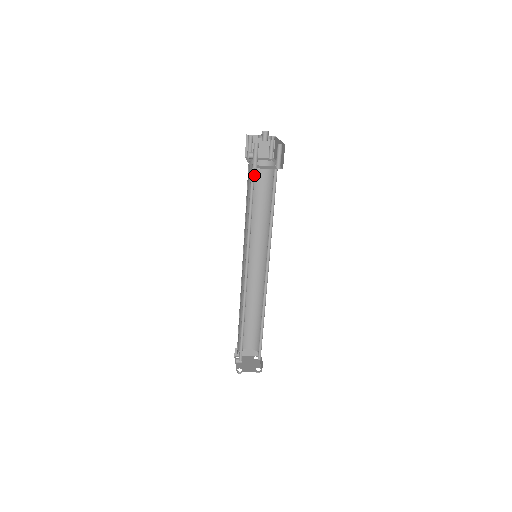
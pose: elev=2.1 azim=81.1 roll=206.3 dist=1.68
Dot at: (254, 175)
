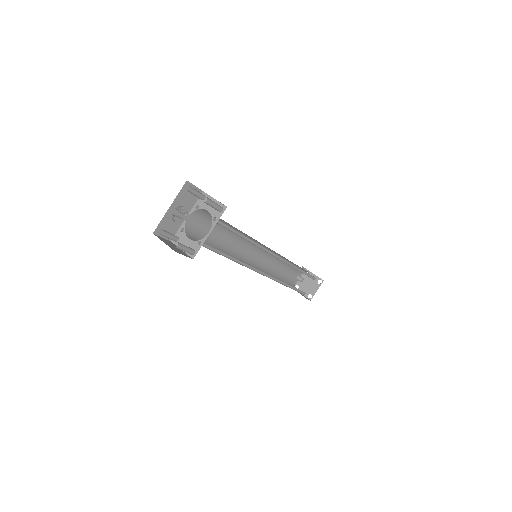
Dot at: occluded
